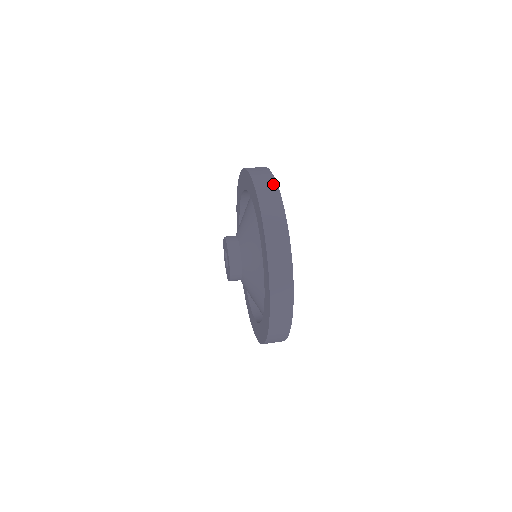
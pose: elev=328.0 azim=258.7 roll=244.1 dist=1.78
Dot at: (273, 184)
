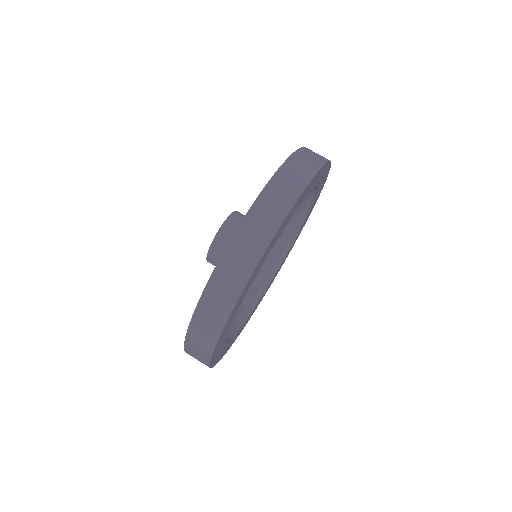
Dot at: (298, 187)
